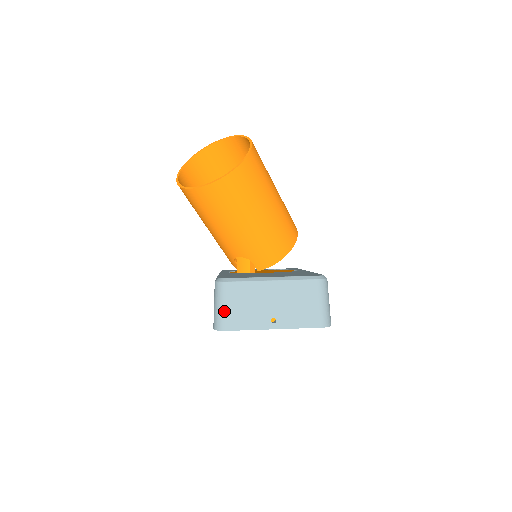
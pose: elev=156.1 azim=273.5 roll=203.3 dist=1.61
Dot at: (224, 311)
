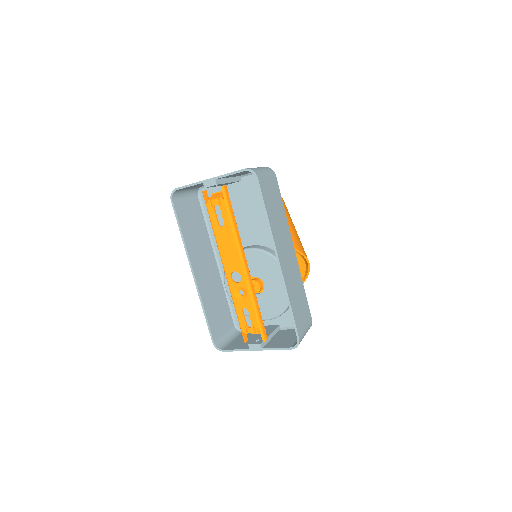
Dot at: occluded
